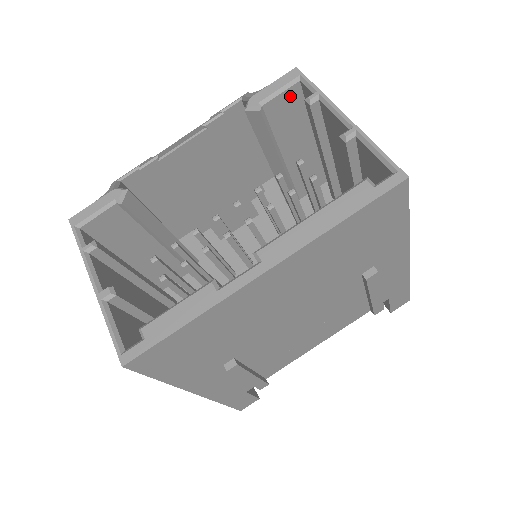
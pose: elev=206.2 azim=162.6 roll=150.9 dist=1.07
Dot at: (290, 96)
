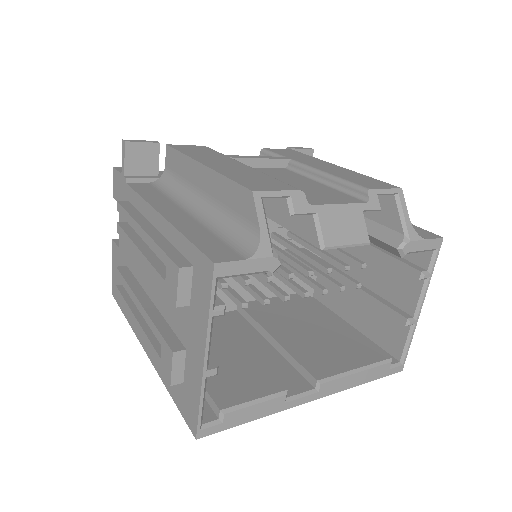
Dot at: occluded
